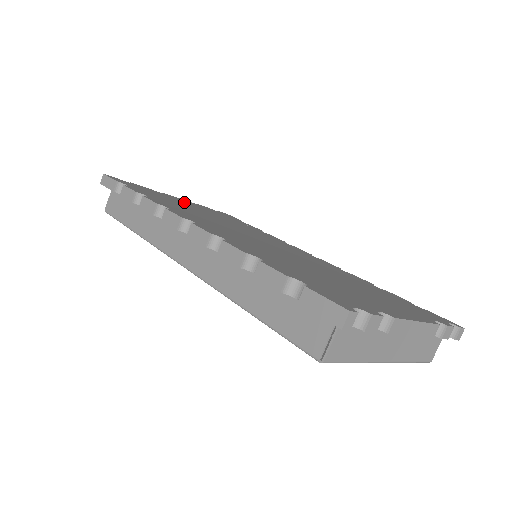
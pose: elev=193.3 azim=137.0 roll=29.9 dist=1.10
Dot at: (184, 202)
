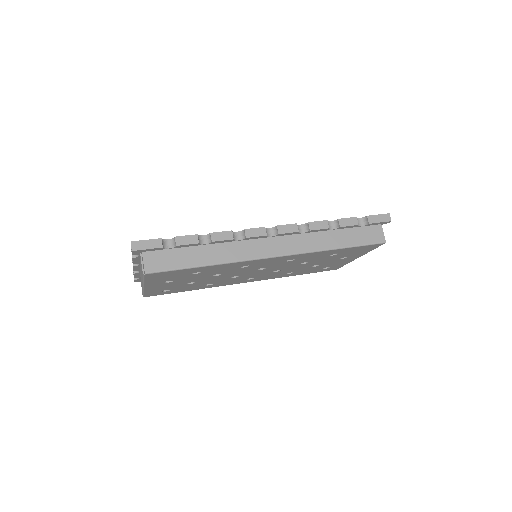
Dot at: occluded
